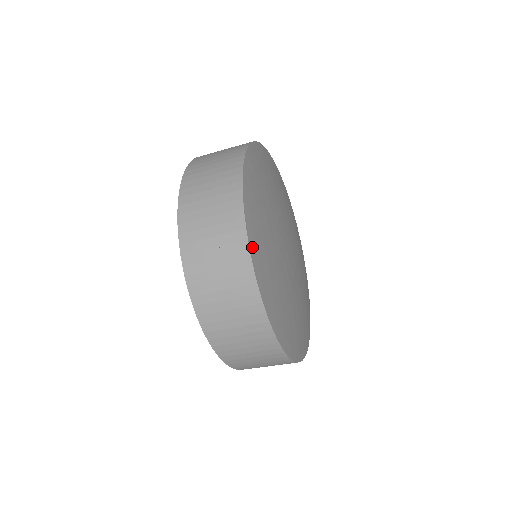
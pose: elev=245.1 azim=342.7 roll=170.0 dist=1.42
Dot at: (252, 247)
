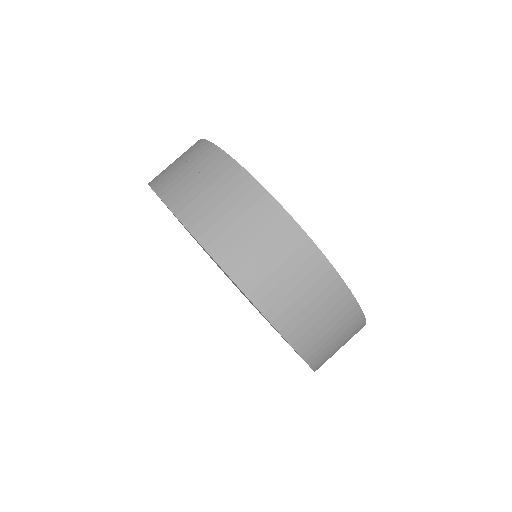
Dot at: (299, 225)
